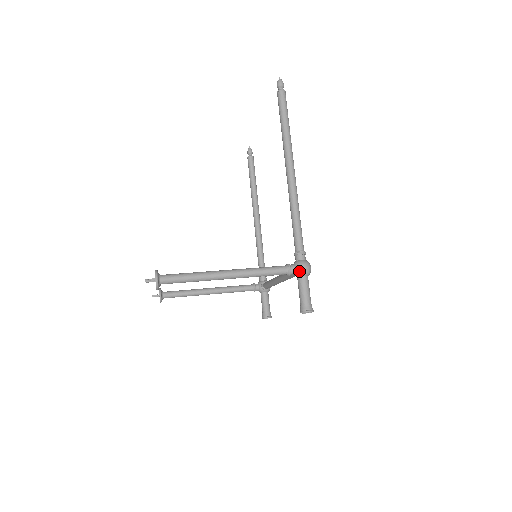
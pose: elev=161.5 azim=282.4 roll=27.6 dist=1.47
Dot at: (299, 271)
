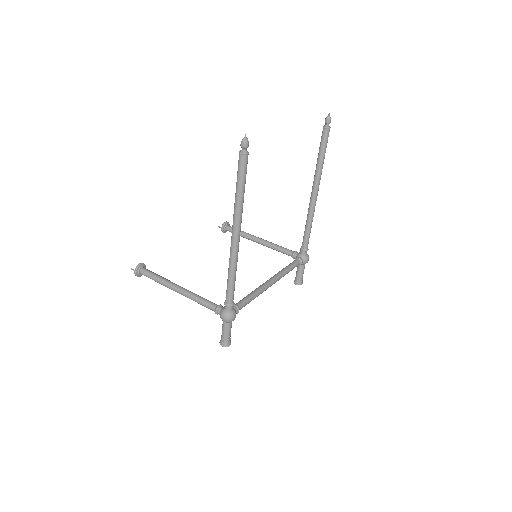
Dot at: (220, 317)
